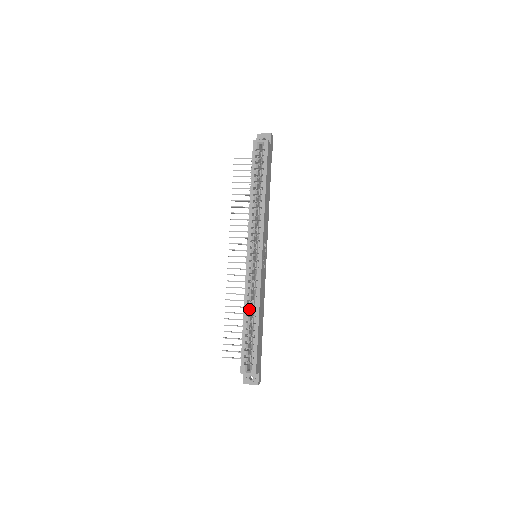
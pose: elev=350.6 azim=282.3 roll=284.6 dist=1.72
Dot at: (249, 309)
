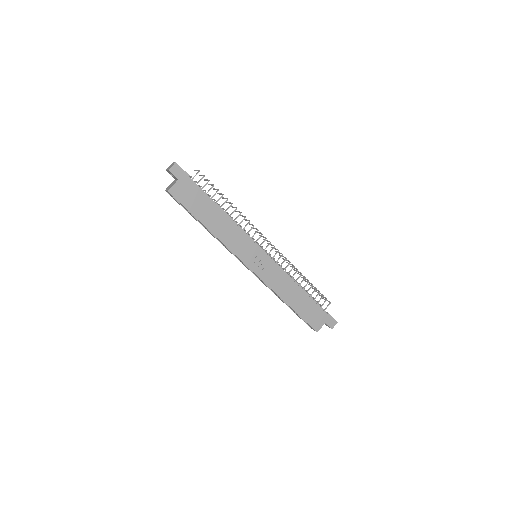
Dot at: occluded
